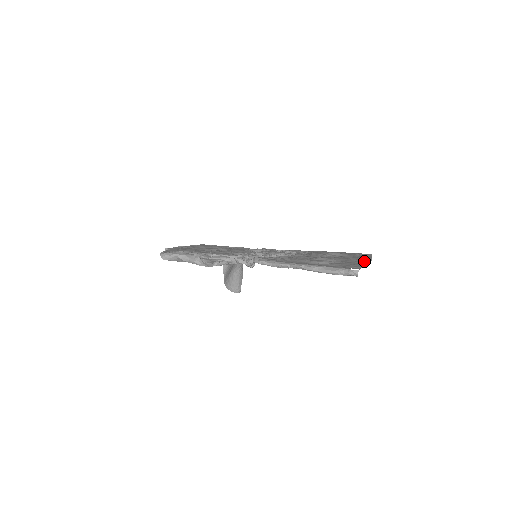
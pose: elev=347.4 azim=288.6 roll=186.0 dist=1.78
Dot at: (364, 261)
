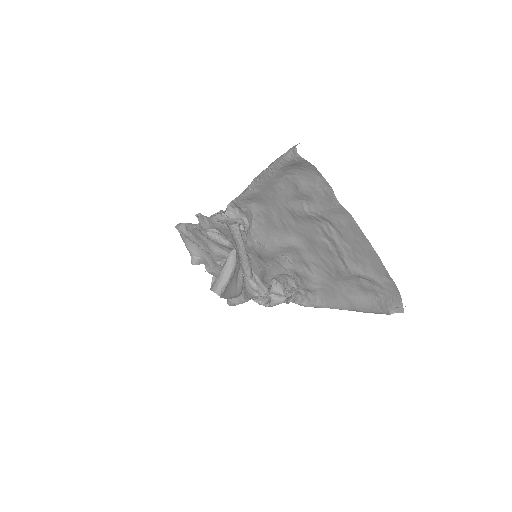
Dot at: (349, 217)
